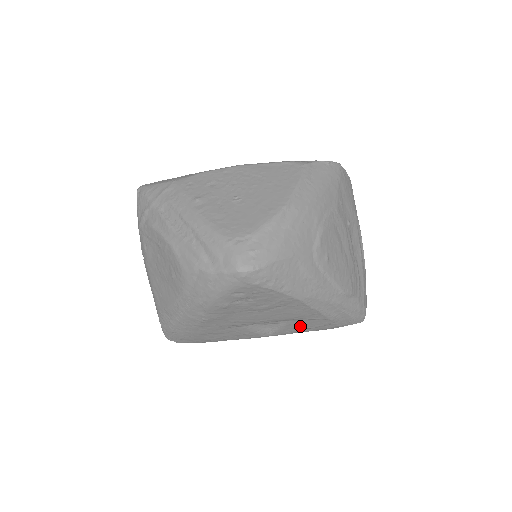
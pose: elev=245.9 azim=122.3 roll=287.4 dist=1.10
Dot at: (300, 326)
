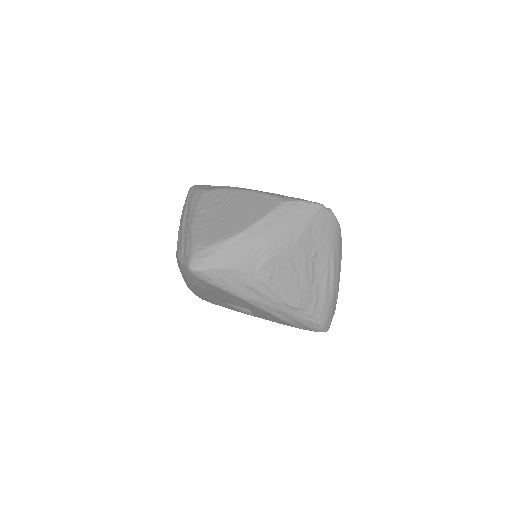
Dot at: (267, 317)
